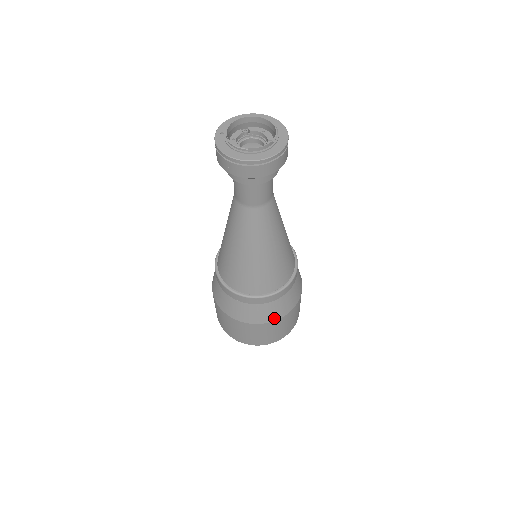
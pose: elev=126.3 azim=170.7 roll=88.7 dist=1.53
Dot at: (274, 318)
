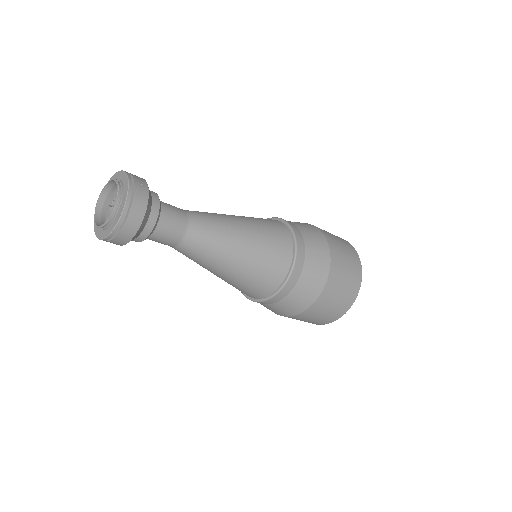
Dot at: (321, 285)
